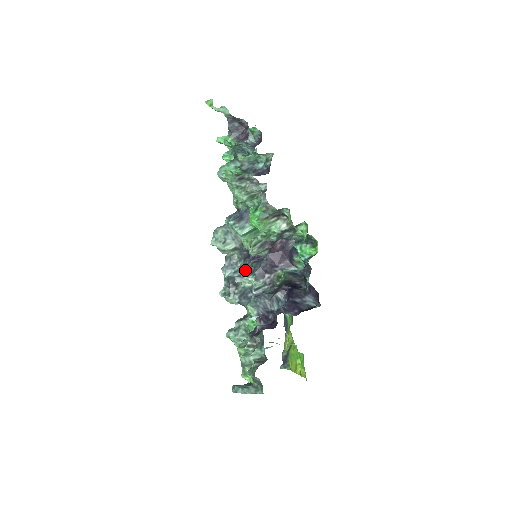
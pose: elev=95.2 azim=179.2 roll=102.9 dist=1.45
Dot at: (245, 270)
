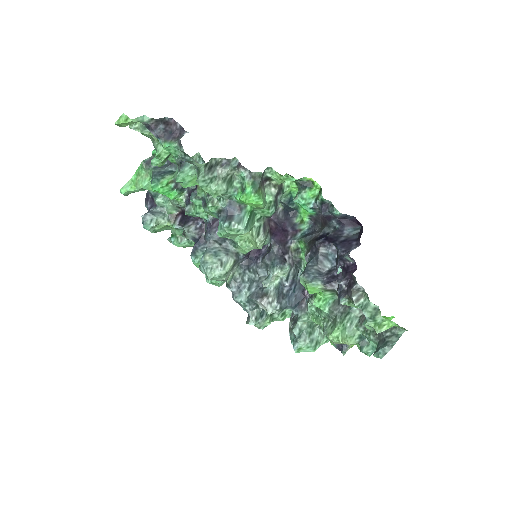
Dot at: (258, 277)
